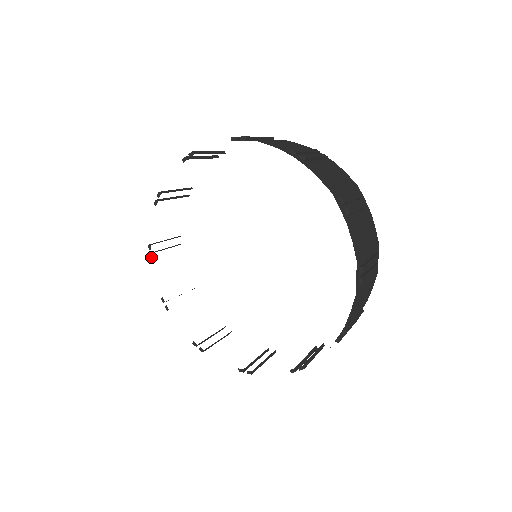
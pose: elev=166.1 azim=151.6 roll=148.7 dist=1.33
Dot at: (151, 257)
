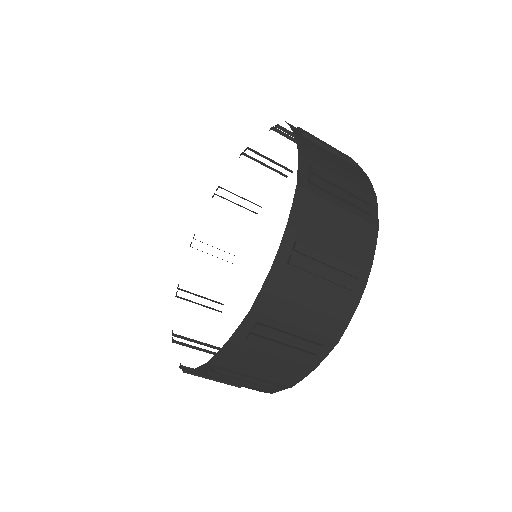
Dot at: occluded
